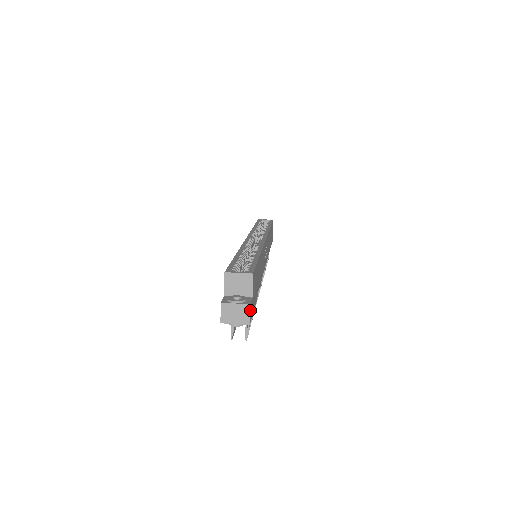
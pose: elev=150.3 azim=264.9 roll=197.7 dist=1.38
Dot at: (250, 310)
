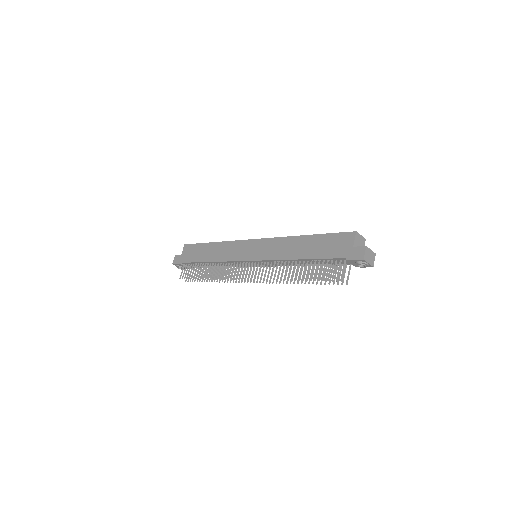
Dot at: (373, 258)
